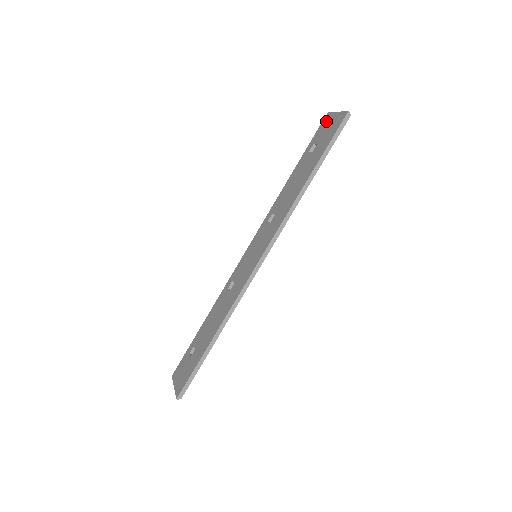
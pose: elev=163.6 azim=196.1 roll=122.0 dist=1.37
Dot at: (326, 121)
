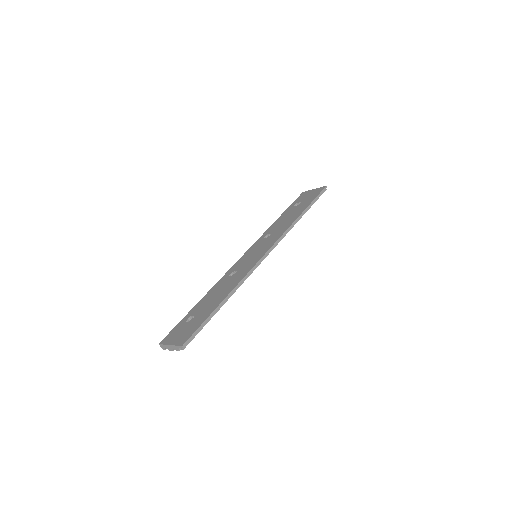
Dot at: (304, 194)
